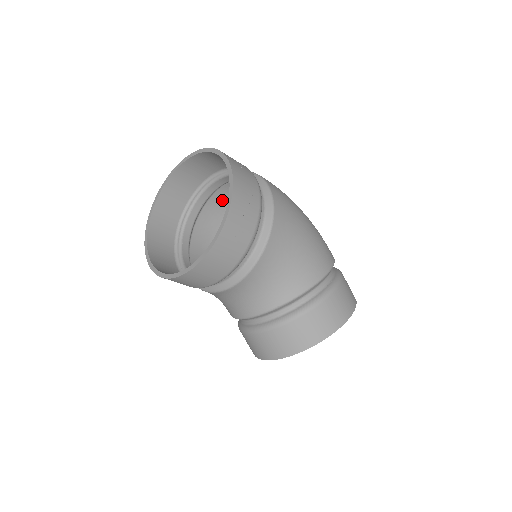
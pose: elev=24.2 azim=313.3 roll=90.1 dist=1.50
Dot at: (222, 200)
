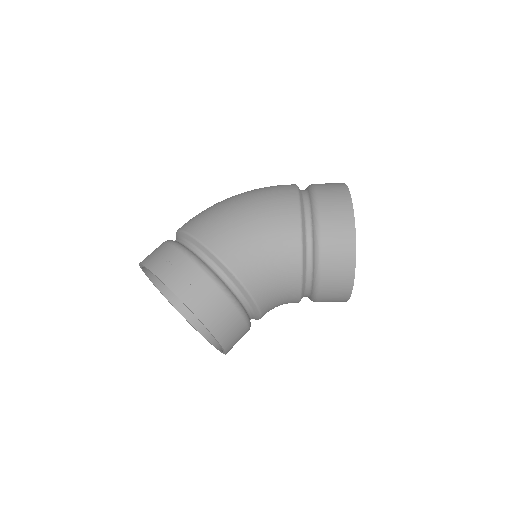
Dot at: occluded
